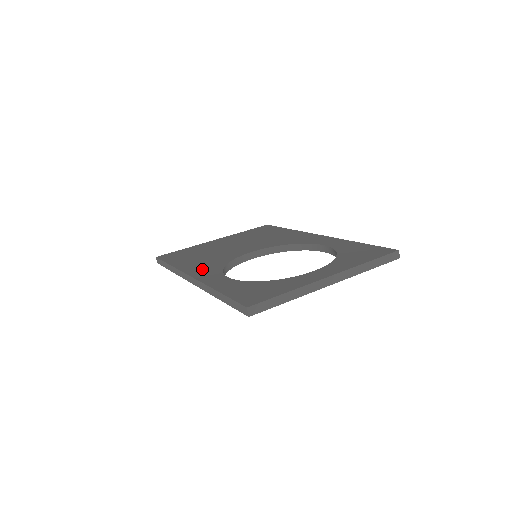
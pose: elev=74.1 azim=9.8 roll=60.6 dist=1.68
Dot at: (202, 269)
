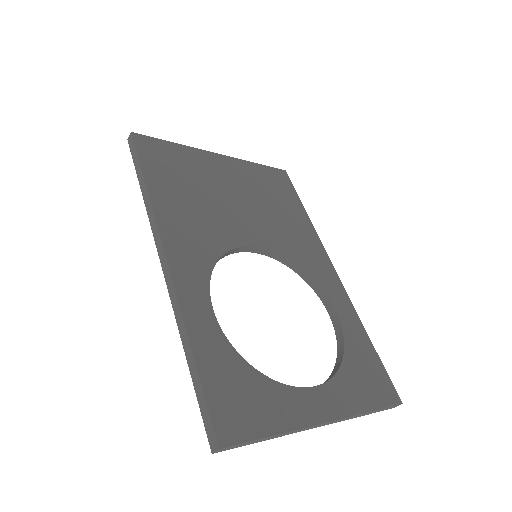
Dot at: (185, 246)
